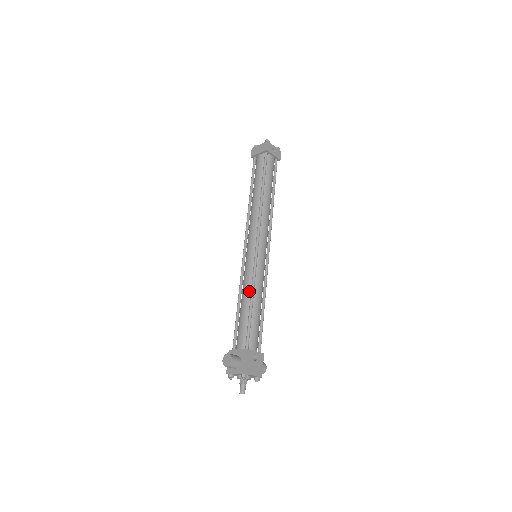
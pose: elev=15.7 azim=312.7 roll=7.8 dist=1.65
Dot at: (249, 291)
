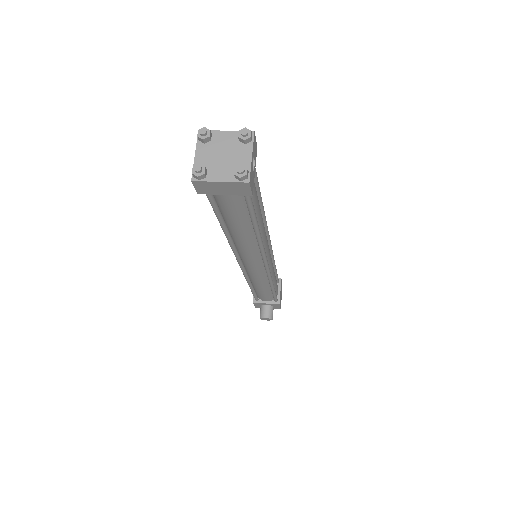
Dot at: (266, 285)
